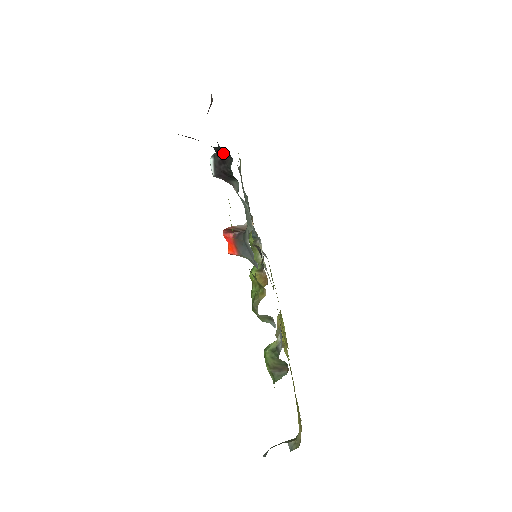
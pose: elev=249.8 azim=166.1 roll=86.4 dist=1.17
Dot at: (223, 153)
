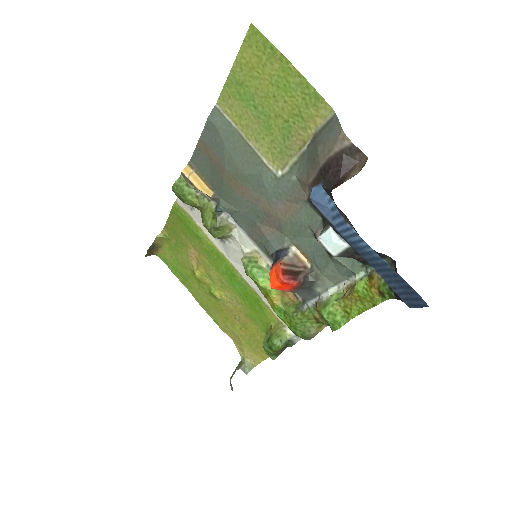
Dot at: (378, 253)
